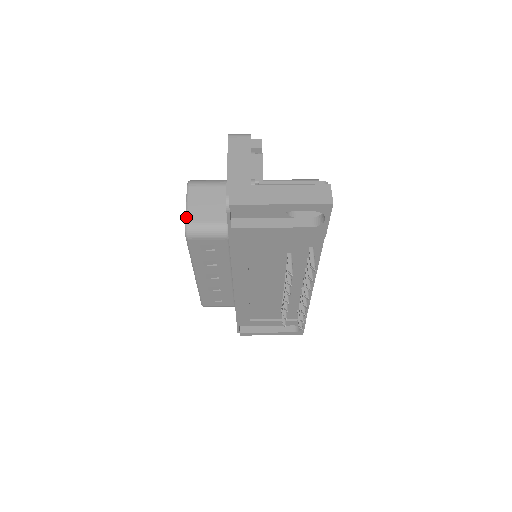
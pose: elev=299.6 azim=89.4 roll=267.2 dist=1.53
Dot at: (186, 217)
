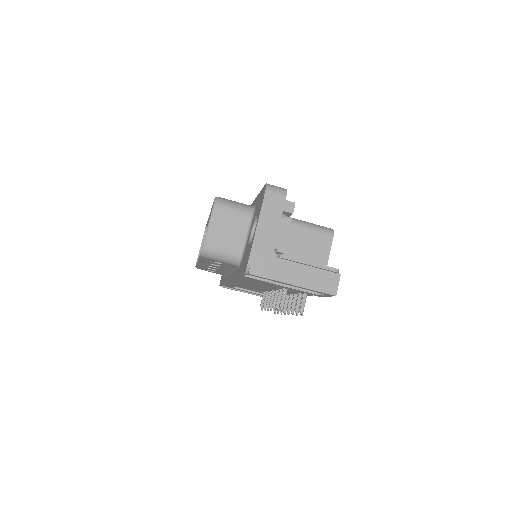
Dot at: (205, 240)
